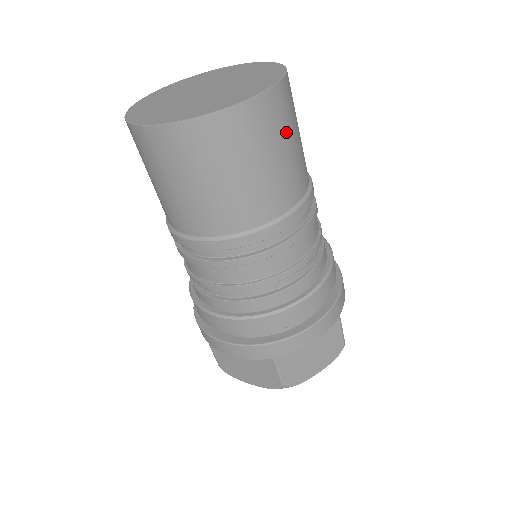
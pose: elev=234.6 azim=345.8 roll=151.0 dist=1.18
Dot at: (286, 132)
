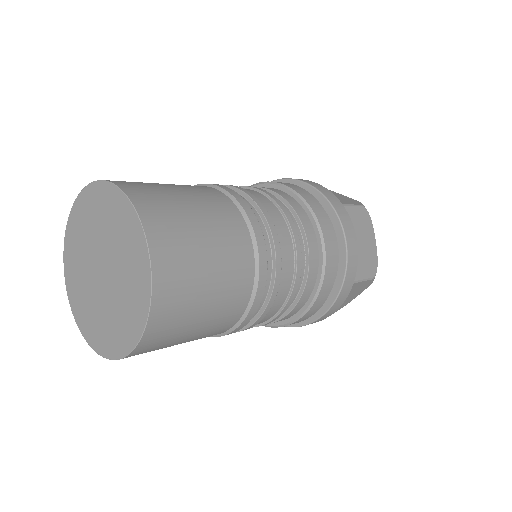
Dot at: (192, 308)
